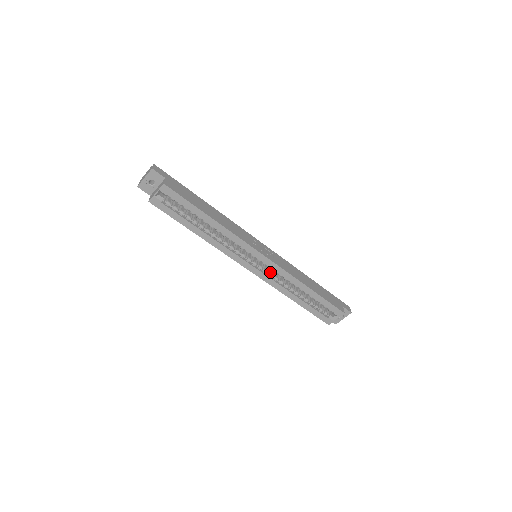
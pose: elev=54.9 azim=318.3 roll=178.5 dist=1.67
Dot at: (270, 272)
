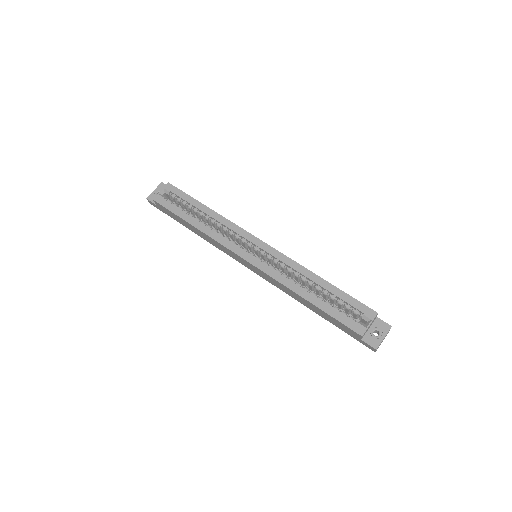
Dot at: (272, 265)
